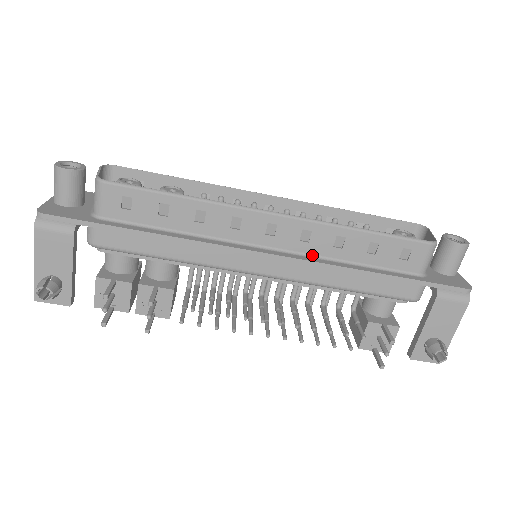
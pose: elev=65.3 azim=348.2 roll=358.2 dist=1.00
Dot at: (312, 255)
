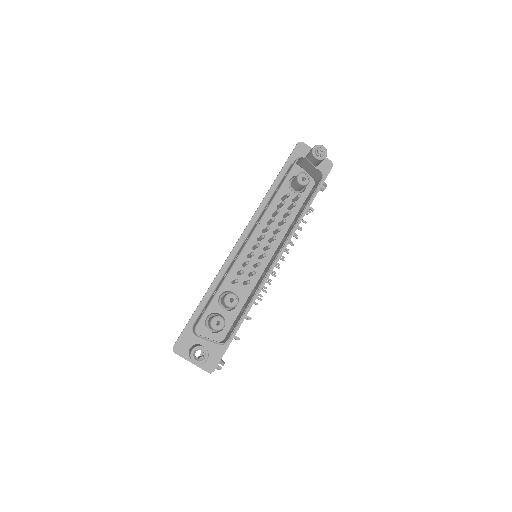
Dot at: occluded
